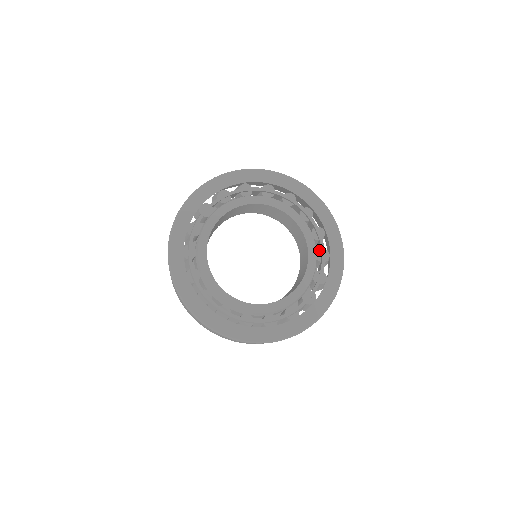
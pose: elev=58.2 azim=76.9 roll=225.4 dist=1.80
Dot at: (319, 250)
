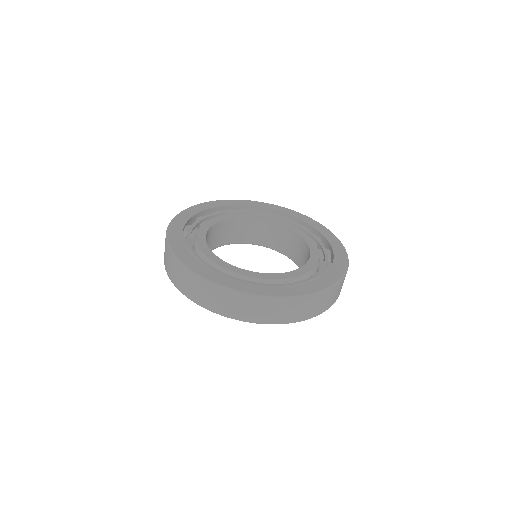
Dot at: (319, 249)
